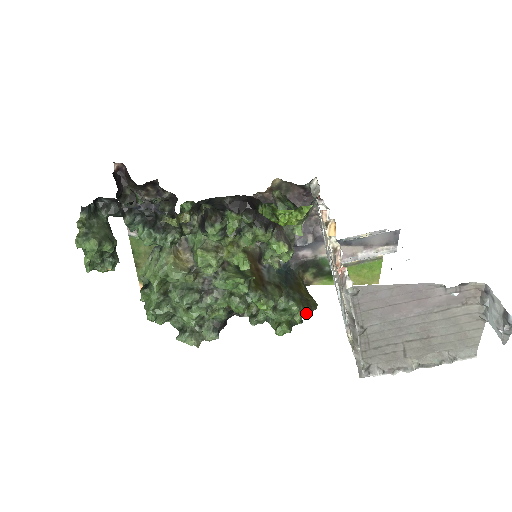
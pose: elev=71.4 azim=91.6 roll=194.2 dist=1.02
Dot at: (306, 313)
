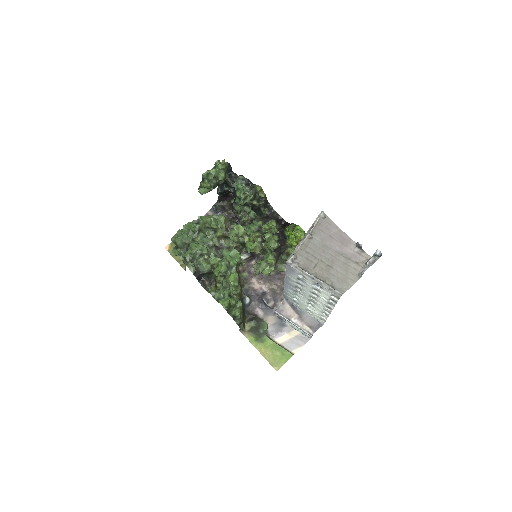
Dot at: (240, 316)
